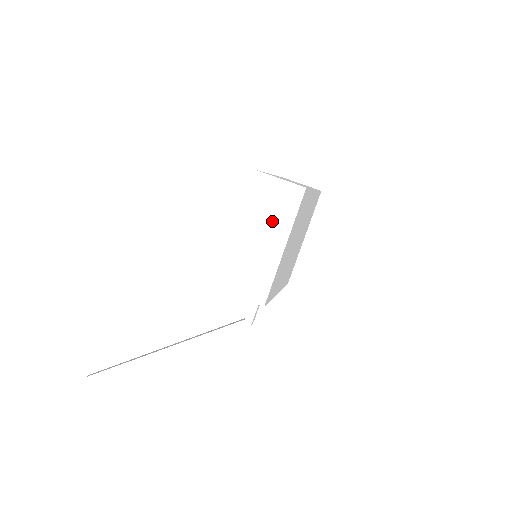
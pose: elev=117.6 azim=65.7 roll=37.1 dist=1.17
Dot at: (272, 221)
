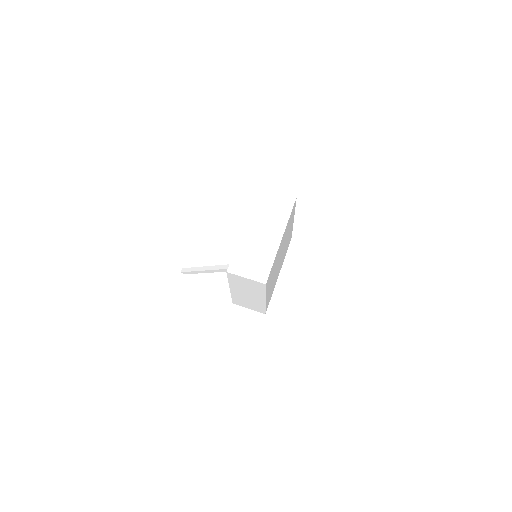
Dot at: (251, 291)
